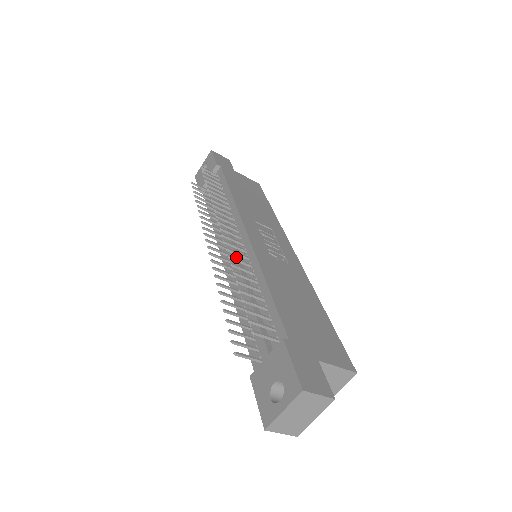
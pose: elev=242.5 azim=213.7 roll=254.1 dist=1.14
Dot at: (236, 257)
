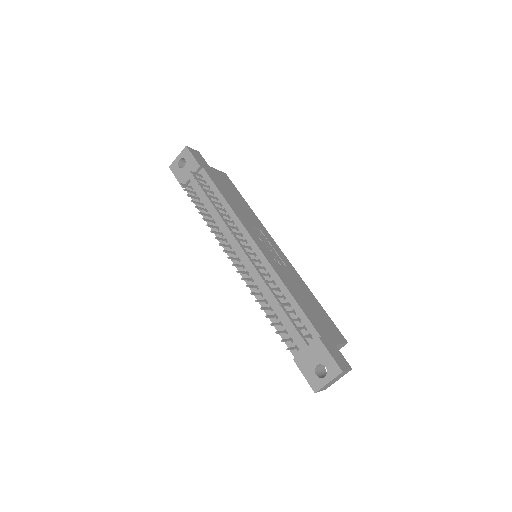
Dot at: occluded
